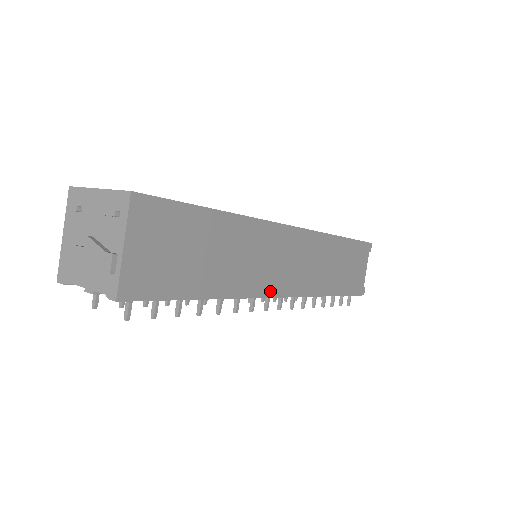
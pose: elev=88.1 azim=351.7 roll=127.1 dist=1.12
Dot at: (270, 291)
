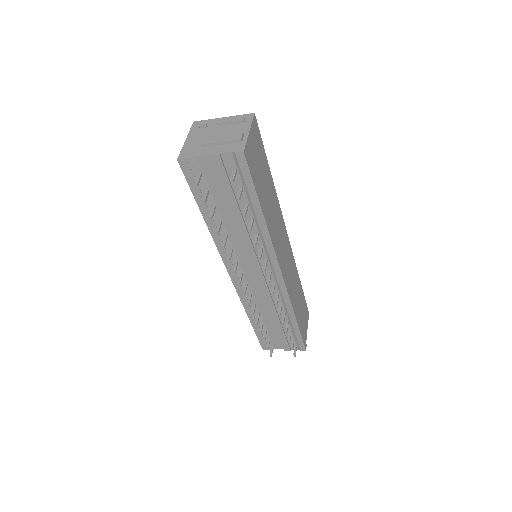
Dot at: (279, 259)
